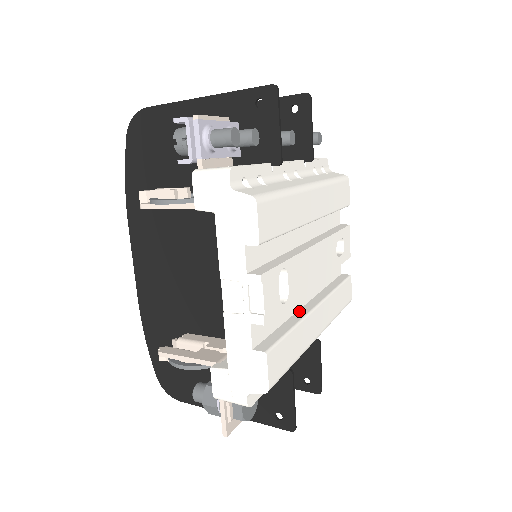
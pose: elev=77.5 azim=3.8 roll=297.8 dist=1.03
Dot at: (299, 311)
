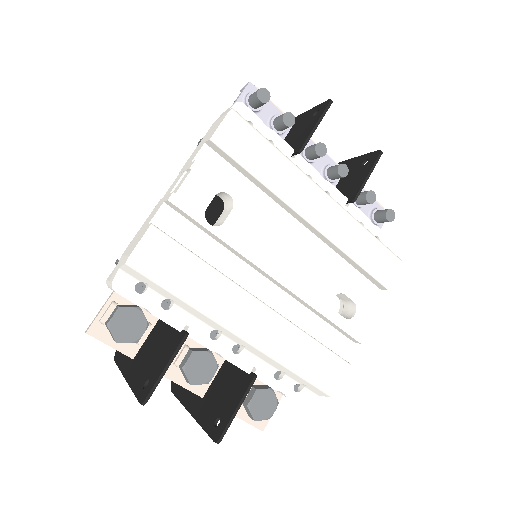
Dot at: occluded
